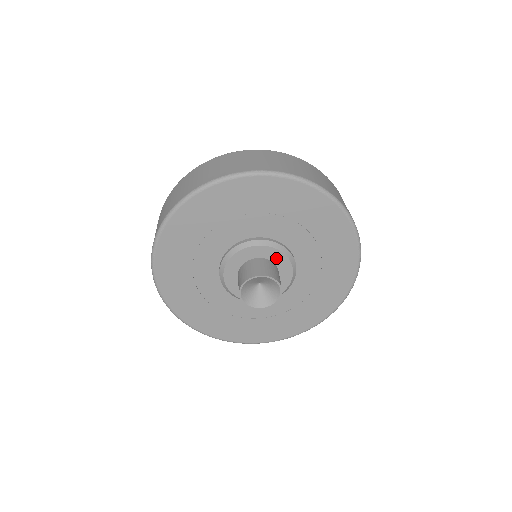
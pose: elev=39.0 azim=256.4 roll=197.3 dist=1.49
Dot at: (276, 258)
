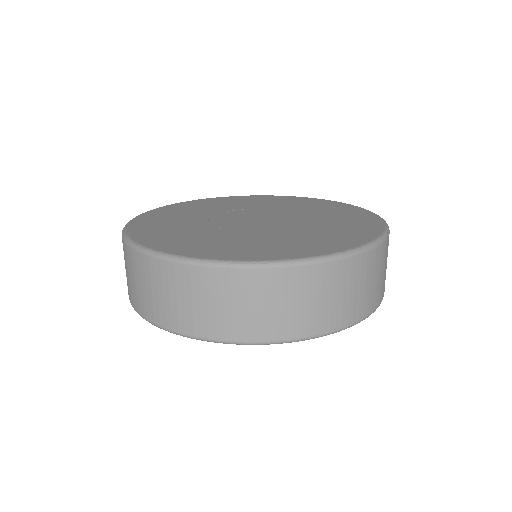
Dot at: occluded
